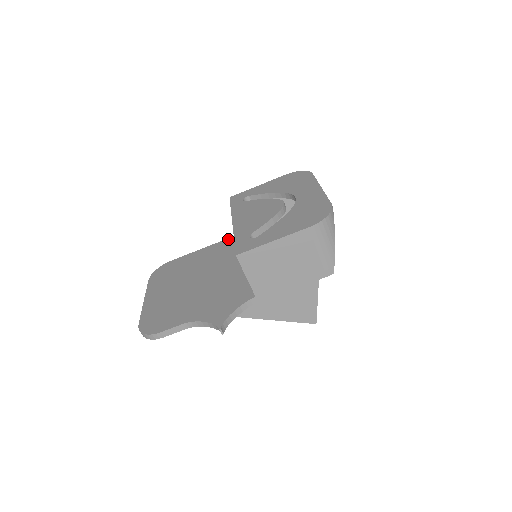
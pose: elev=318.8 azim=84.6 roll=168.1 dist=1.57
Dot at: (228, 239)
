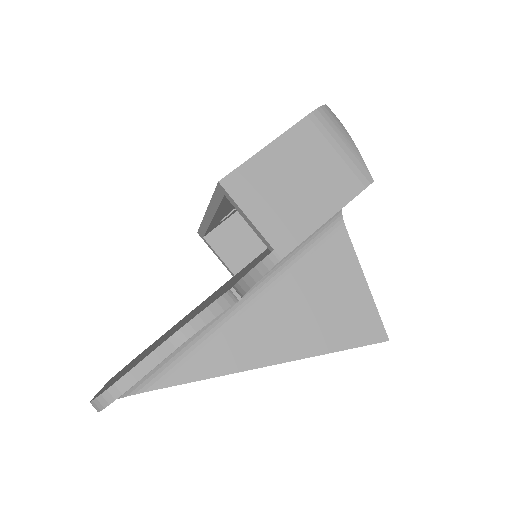
Dot at: occluded
